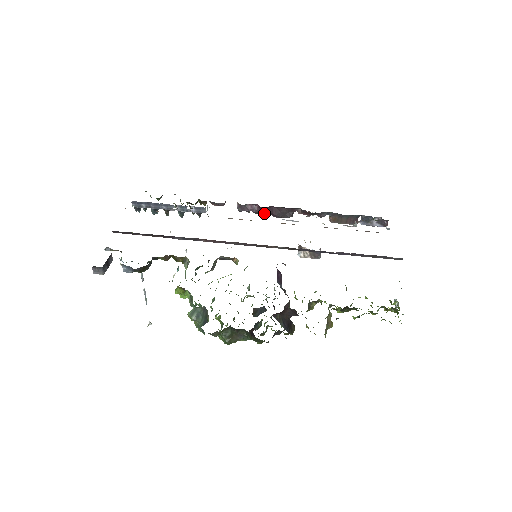
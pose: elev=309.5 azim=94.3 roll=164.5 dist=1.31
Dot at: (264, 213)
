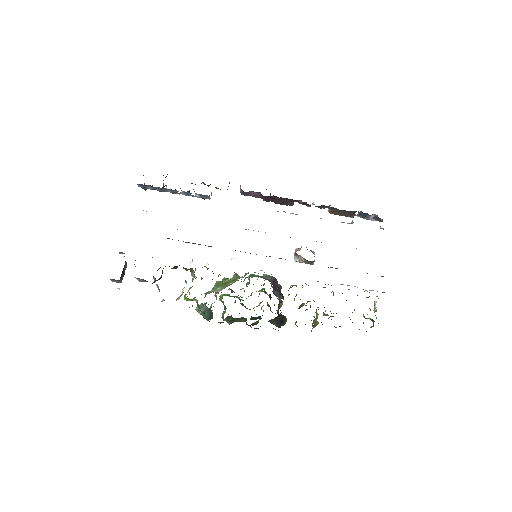
Dot at: (266, 200)
